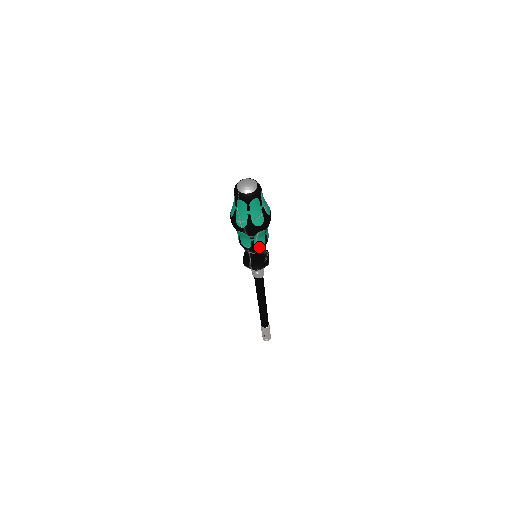
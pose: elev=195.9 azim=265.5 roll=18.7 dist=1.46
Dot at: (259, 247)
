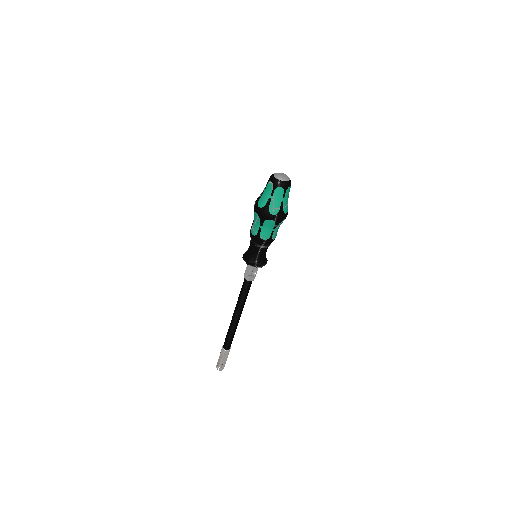
Dot at: (273, 239)
